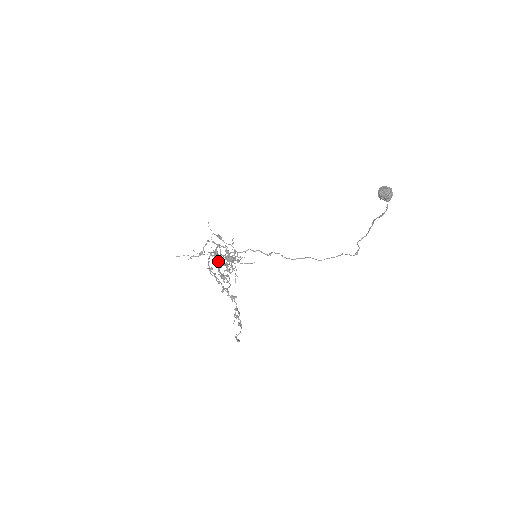
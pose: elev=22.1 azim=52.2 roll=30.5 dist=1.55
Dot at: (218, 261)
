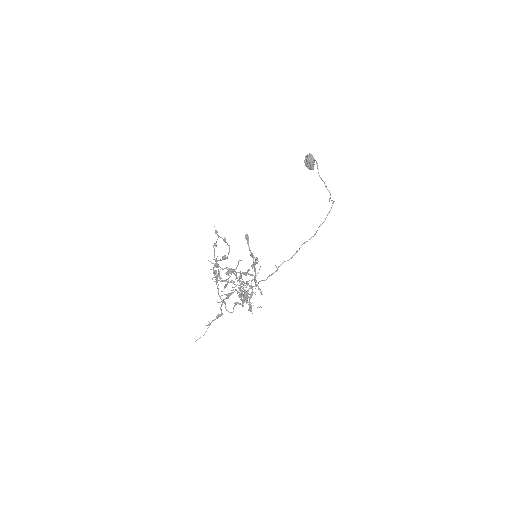
Dot at: (234, 305)
